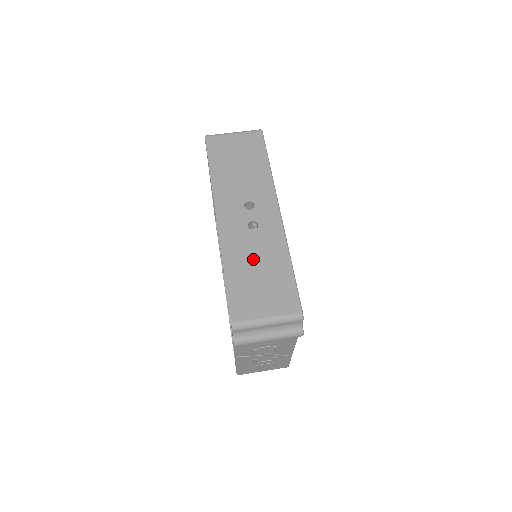
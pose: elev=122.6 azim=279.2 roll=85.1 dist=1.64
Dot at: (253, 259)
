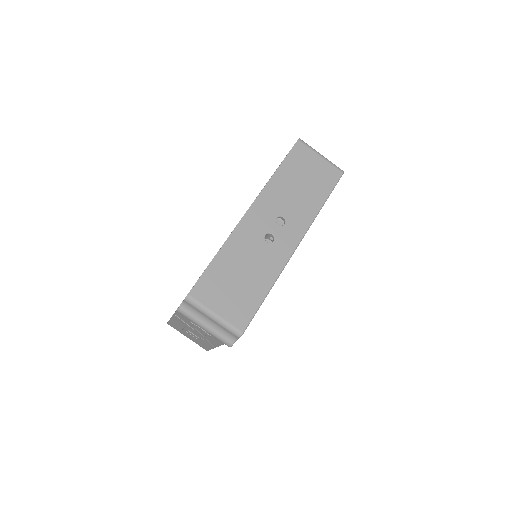
Dot at: (246, 263)
